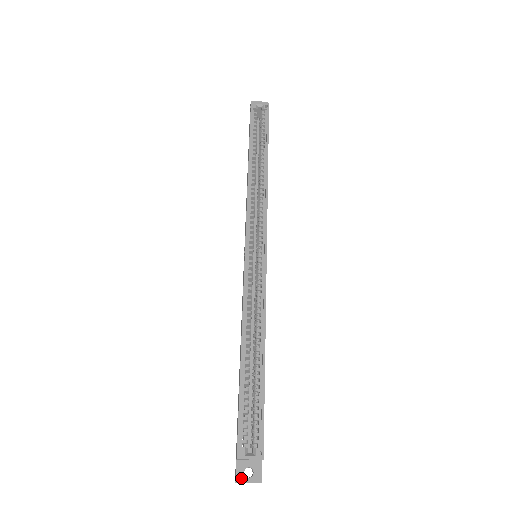
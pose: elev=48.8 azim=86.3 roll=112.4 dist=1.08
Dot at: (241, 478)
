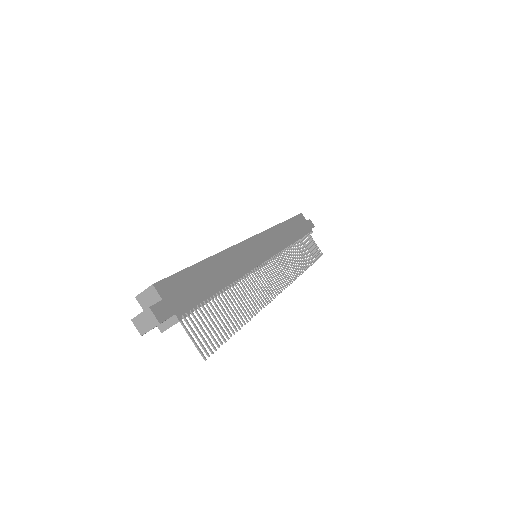
Dot at: (137, 315)
